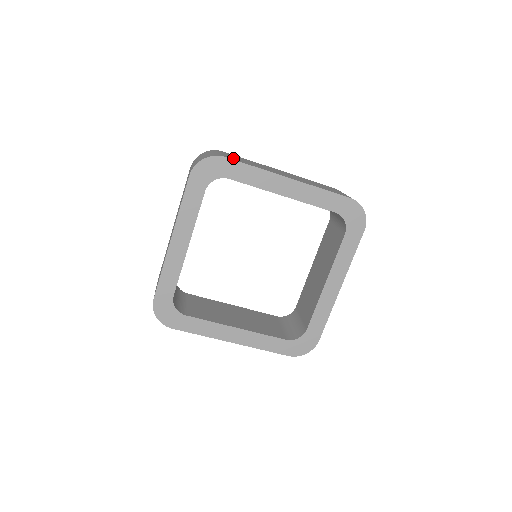
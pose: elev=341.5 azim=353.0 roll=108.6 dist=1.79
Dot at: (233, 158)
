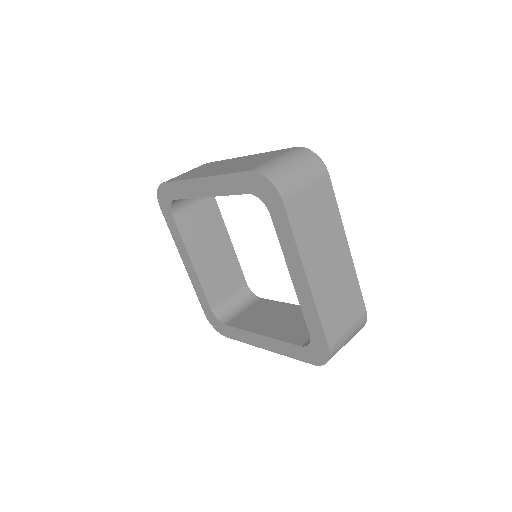
Dot at: (297, 206)
